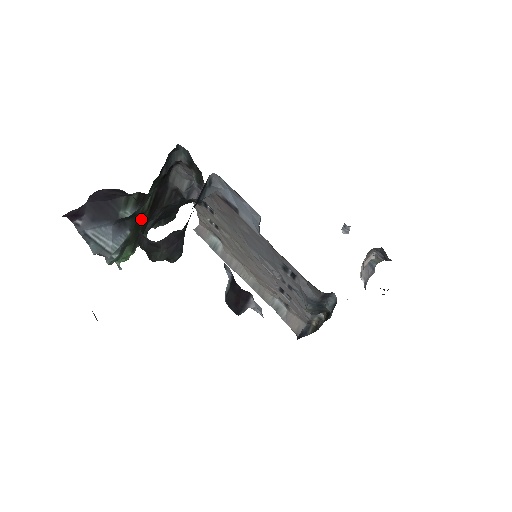
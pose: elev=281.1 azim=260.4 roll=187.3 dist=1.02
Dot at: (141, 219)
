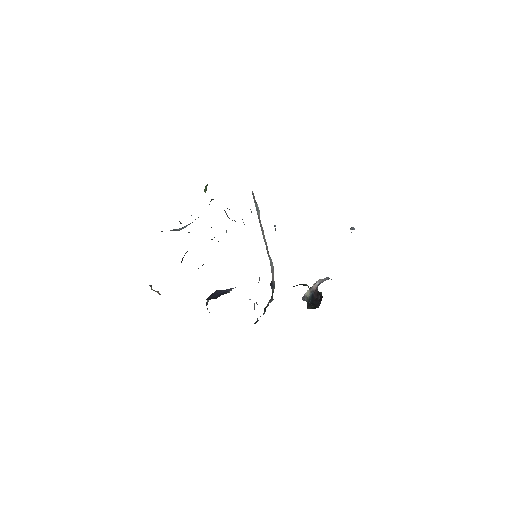
Dot at: occluded
